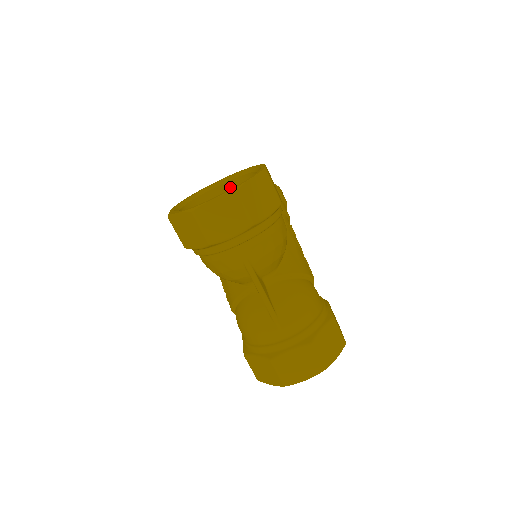
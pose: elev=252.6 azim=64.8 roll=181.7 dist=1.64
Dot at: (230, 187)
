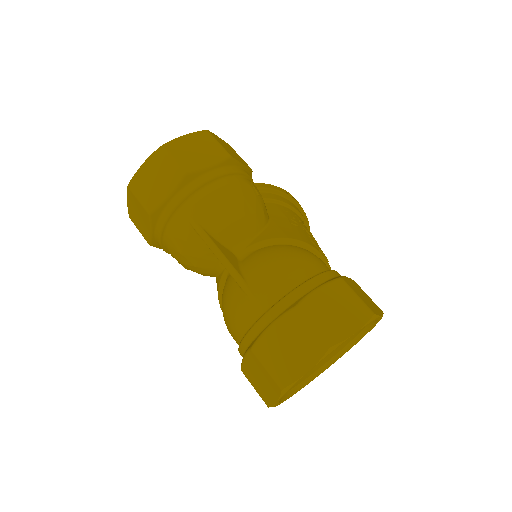
Dot at: occluded
